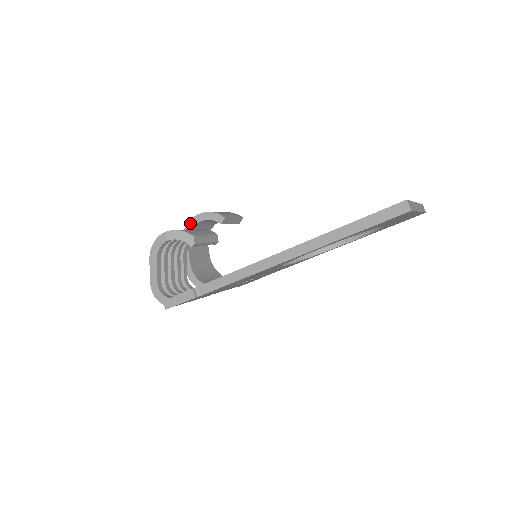
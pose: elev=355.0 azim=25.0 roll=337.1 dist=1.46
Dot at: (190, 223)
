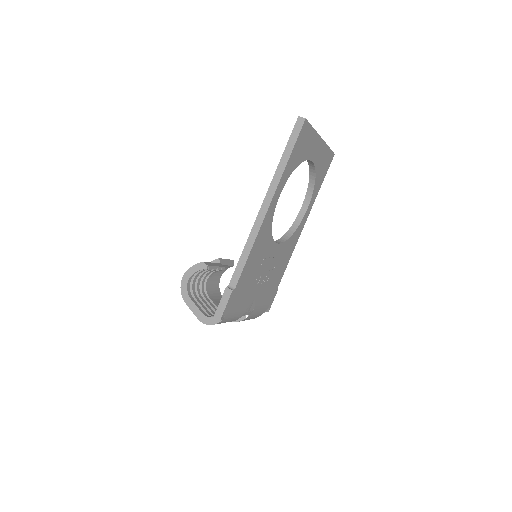
Dot at: occluded
